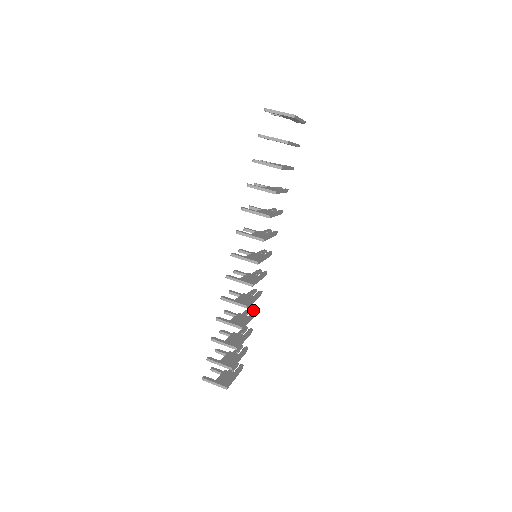
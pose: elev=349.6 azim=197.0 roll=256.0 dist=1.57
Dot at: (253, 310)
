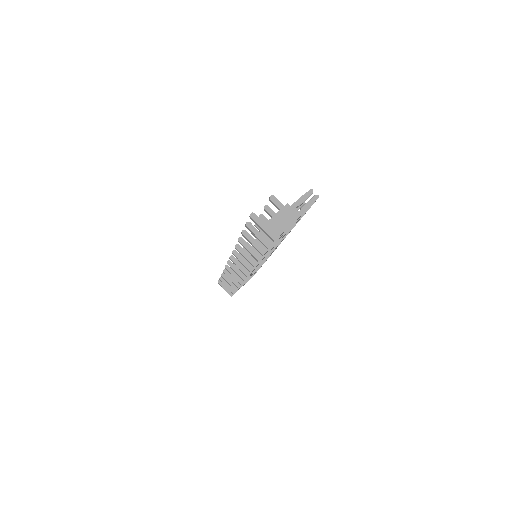
Dot at: occluded
